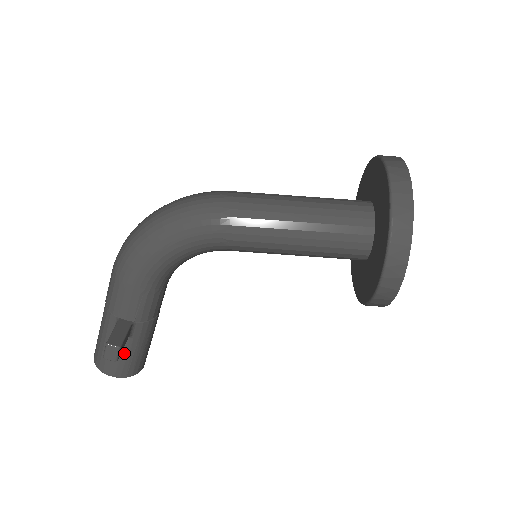
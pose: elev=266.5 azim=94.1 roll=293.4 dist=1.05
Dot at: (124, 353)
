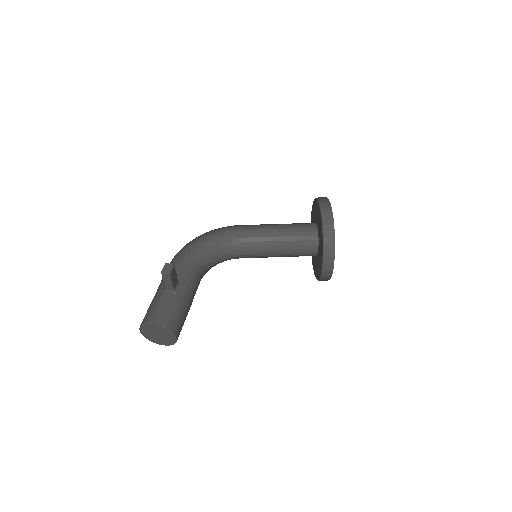
Dot at: (168, 305)
